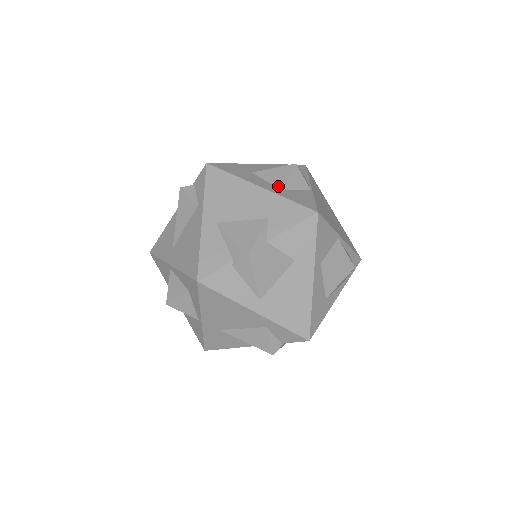
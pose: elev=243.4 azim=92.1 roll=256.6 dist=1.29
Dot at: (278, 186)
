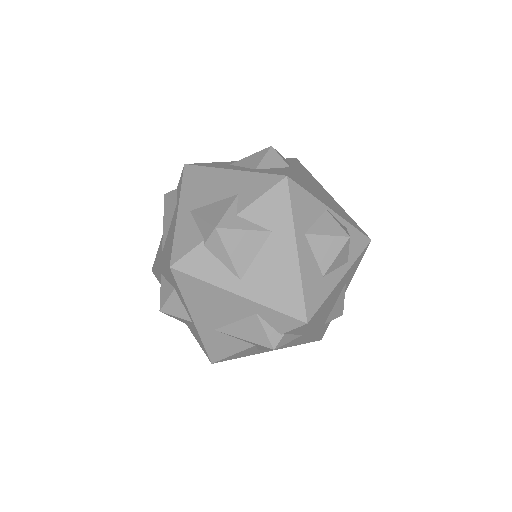
Dot at: (252, 167)
